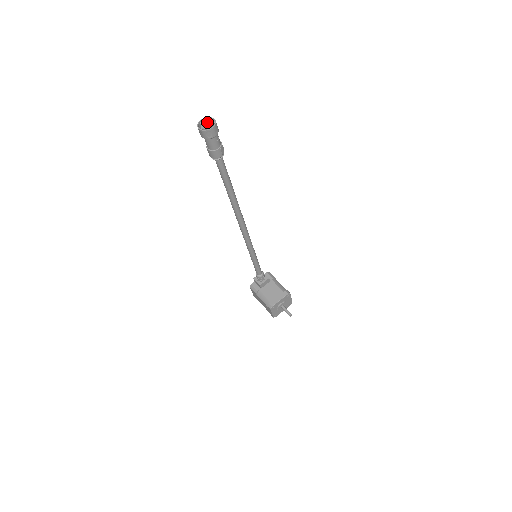
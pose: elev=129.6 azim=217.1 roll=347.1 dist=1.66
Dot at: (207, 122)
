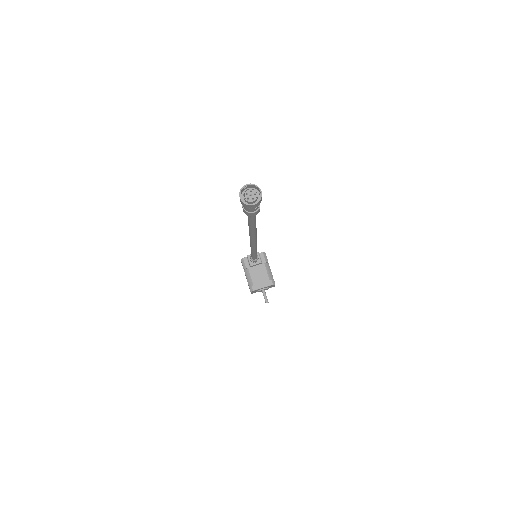
Dot at: (252, 190)
